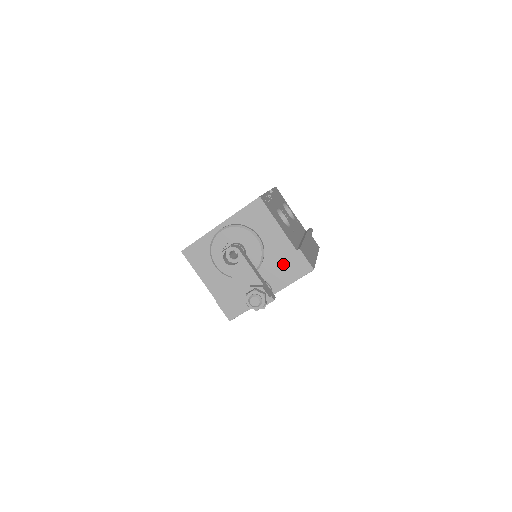
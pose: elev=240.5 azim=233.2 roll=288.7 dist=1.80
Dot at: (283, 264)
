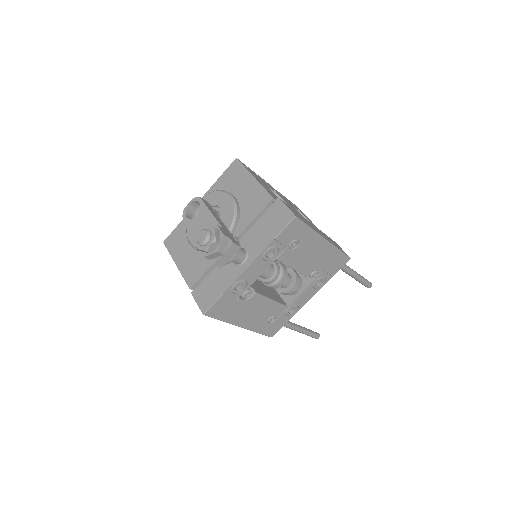
Dot at: (261, 222)
